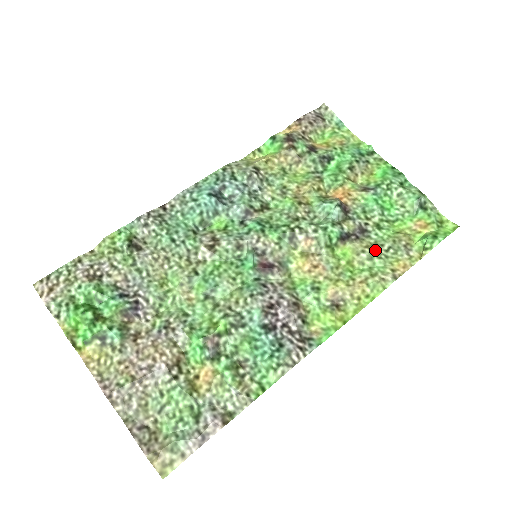
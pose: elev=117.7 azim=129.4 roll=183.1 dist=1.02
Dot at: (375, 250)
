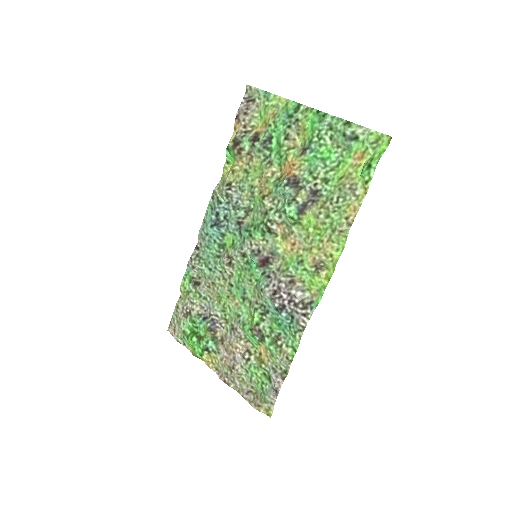
Dot at: (328, 207)
